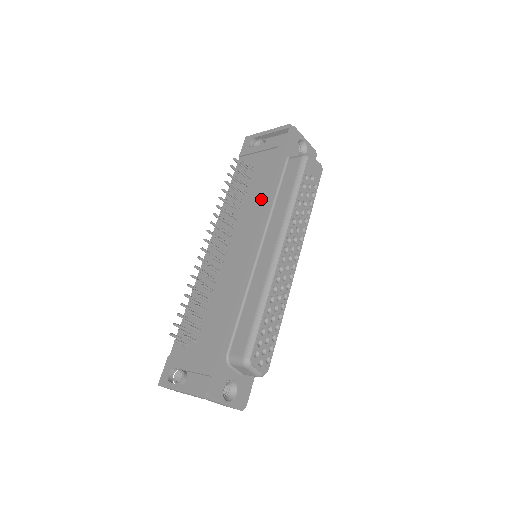
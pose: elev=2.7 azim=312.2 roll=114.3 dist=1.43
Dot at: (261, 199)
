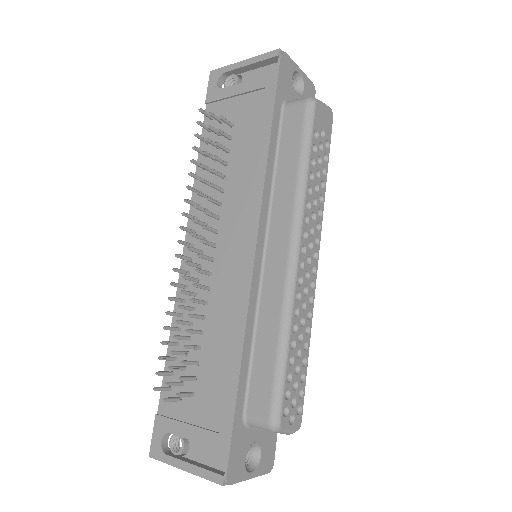
Dot at: (254, 174)
